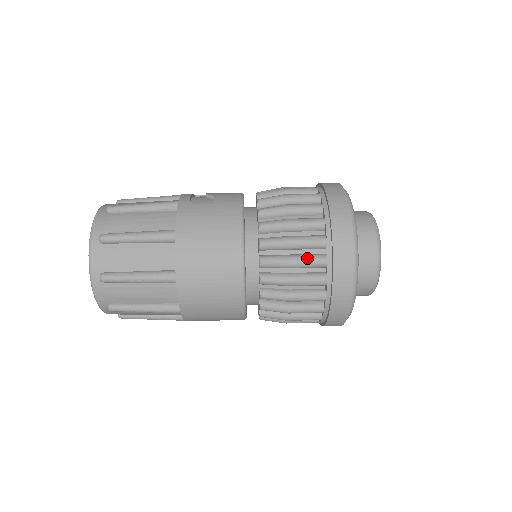
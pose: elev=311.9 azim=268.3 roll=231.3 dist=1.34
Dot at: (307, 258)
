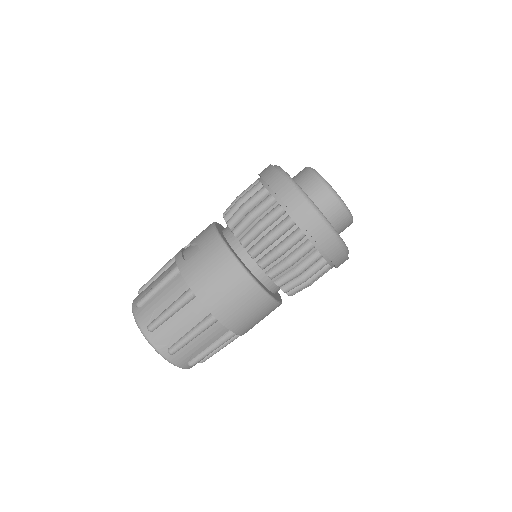
Dot at: (288, 241)
